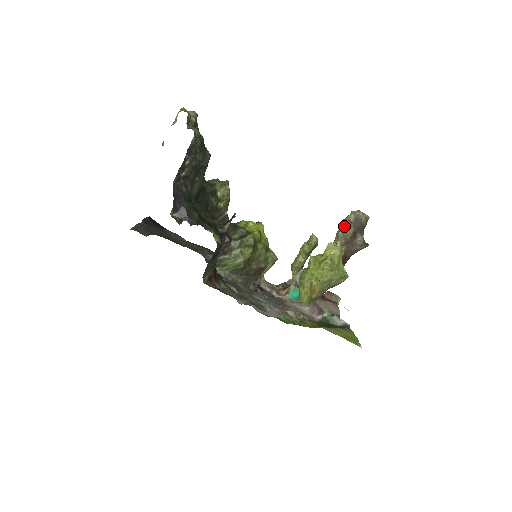
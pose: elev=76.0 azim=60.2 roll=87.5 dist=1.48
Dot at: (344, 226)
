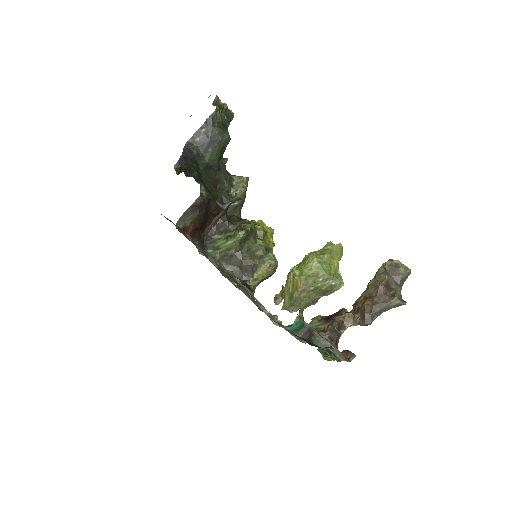
Dot at: (377, 274)
